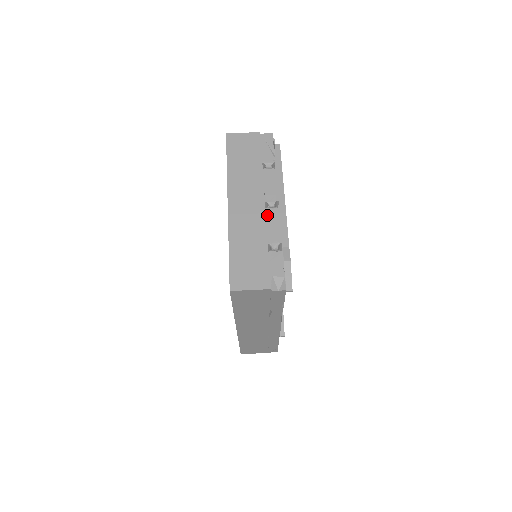
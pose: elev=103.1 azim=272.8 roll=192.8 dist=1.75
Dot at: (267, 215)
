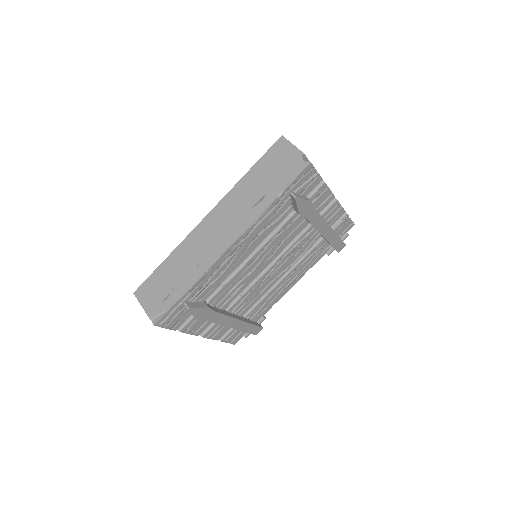
Dot at: occluded
